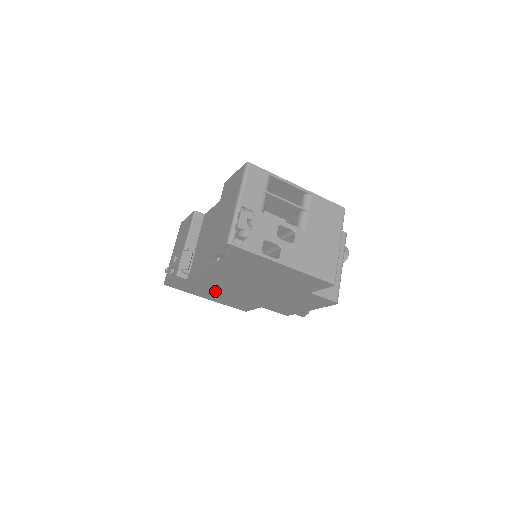
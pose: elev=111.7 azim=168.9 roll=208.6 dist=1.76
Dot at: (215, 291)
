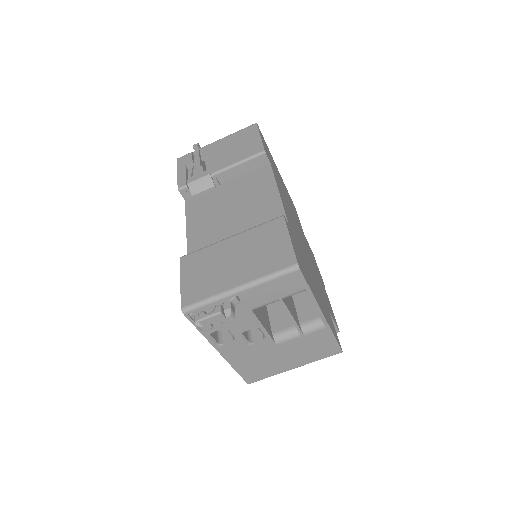
Dot at: occluded
